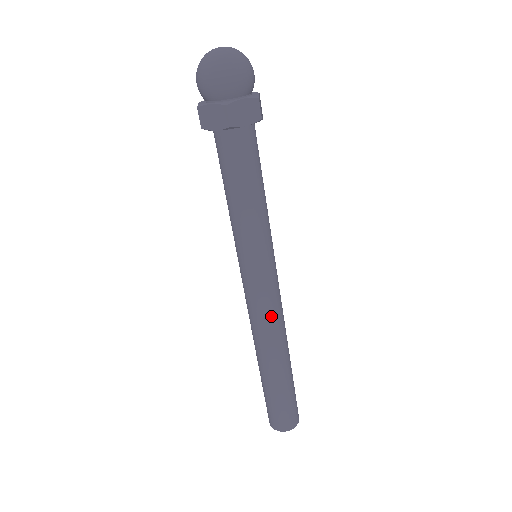
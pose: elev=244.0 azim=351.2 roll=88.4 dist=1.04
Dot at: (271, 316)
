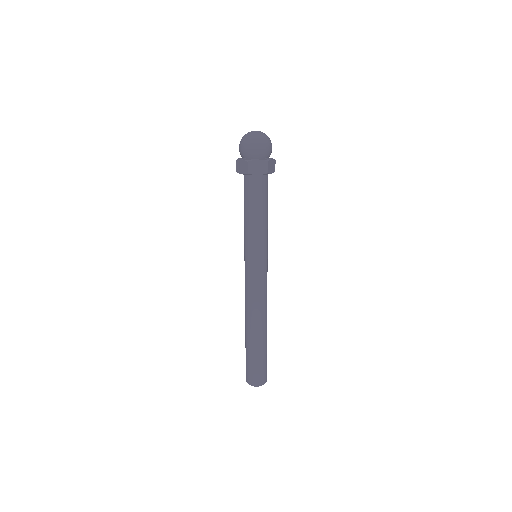
Dot at: (256, 297)
